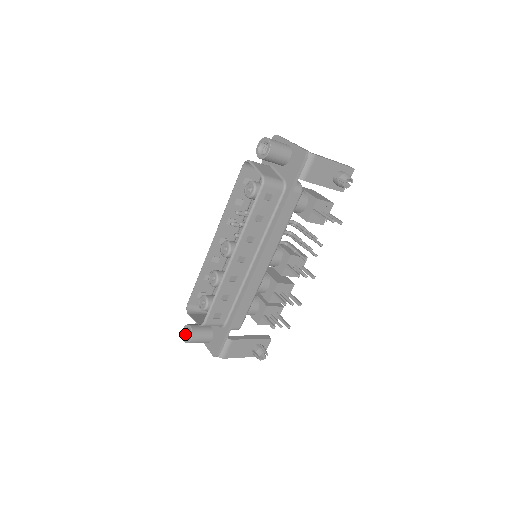
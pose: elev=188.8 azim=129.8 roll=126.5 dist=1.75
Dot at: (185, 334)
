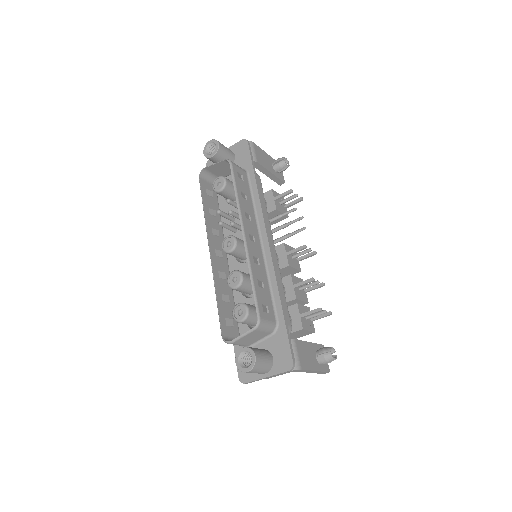
Dot at: (242, 365)
